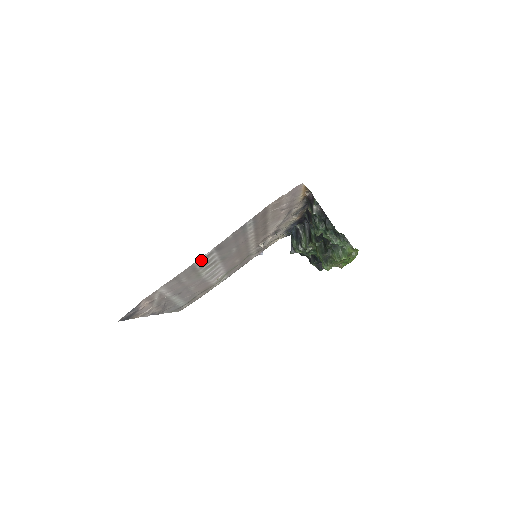
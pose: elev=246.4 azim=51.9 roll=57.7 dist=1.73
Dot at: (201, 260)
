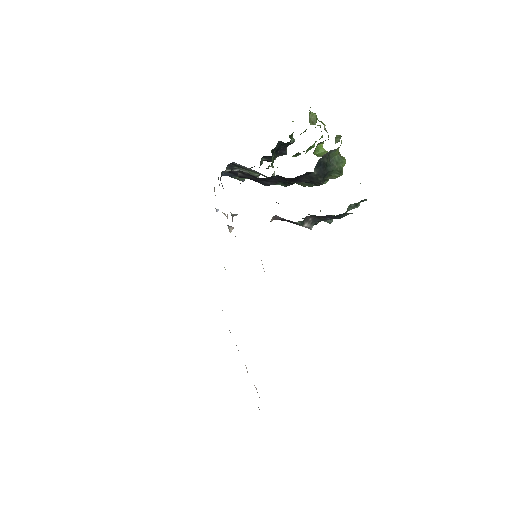
Dot at: occluded
